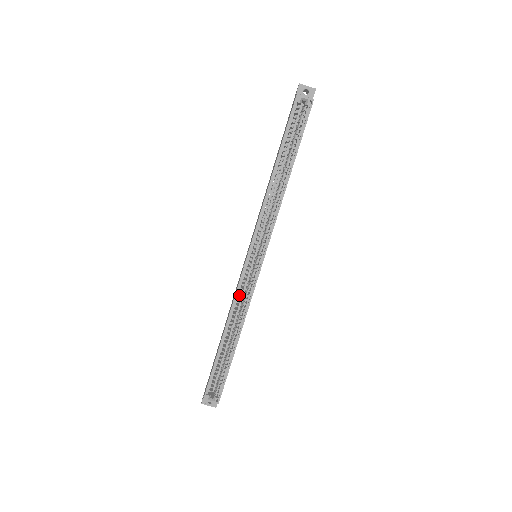
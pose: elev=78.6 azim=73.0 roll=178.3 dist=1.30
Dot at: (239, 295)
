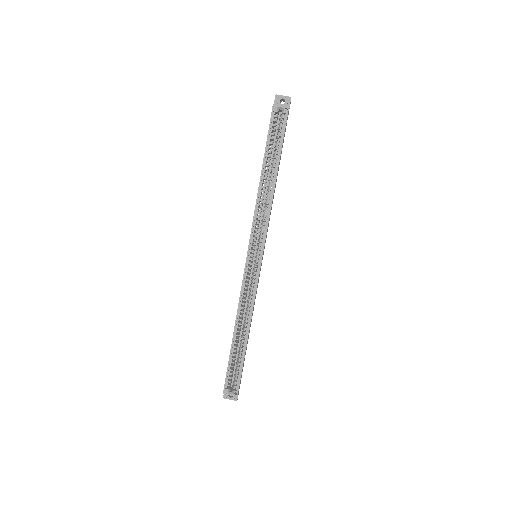
Dot at: (244, 293)
